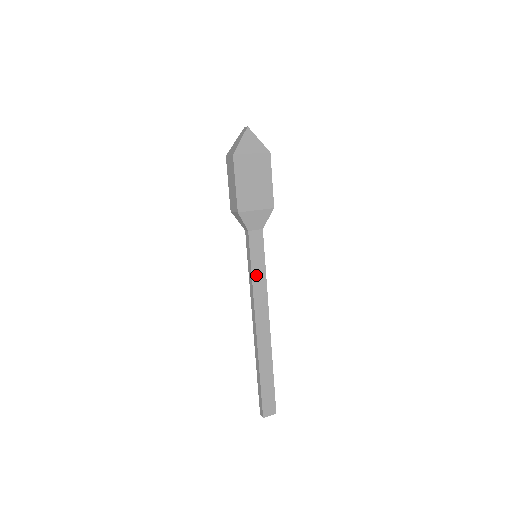
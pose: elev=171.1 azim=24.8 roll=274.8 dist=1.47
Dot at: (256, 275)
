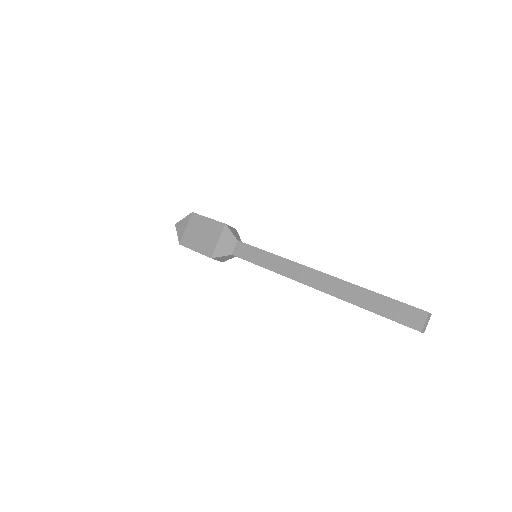
Dot at: (267, 264)
